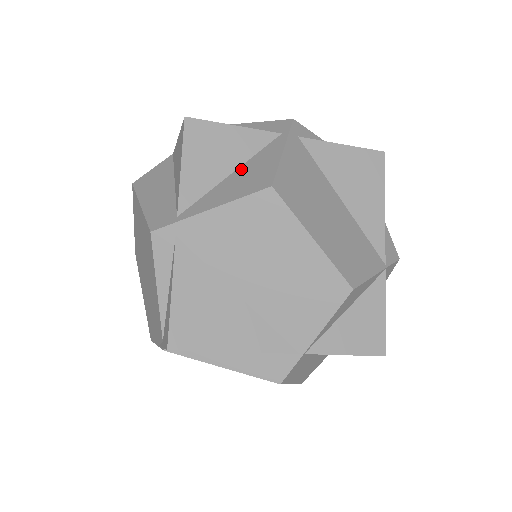
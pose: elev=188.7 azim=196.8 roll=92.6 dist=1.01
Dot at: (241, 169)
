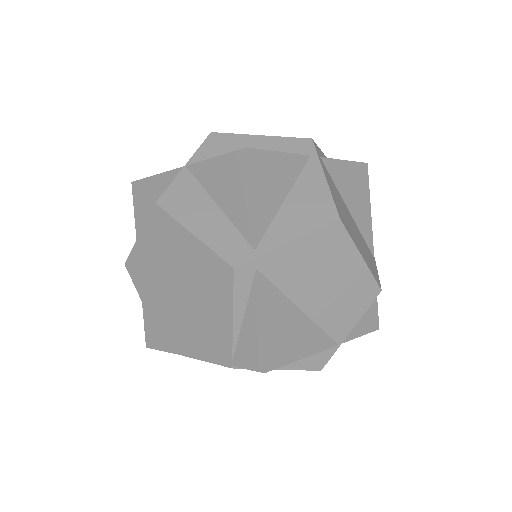
Dot at: (292, 196)
